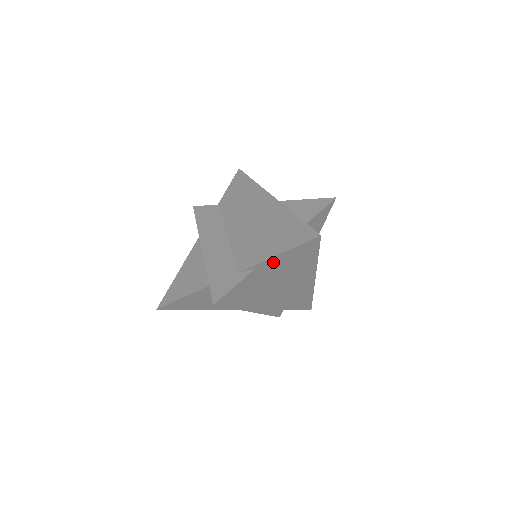
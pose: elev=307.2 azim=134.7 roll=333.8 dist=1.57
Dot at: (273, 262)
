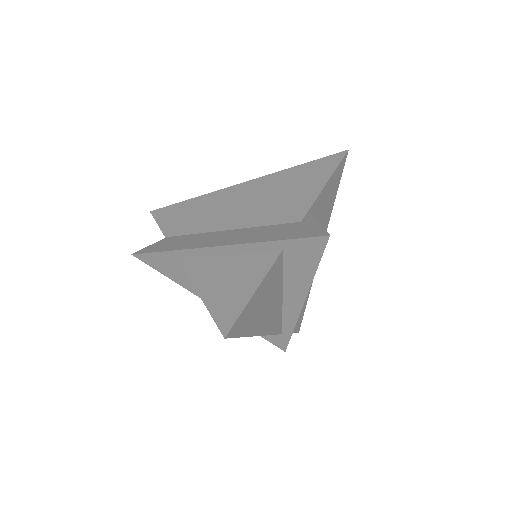
Dot at: (320, 201)
